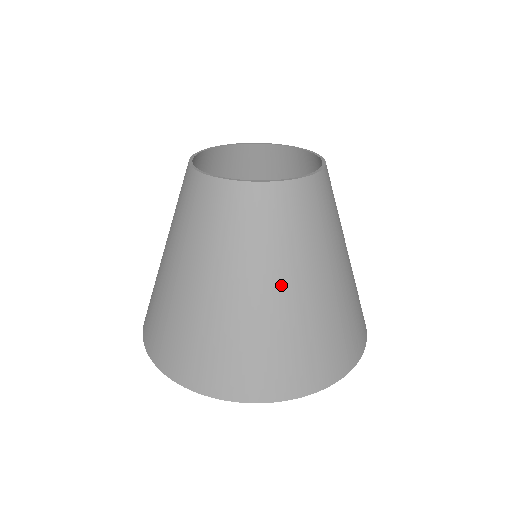
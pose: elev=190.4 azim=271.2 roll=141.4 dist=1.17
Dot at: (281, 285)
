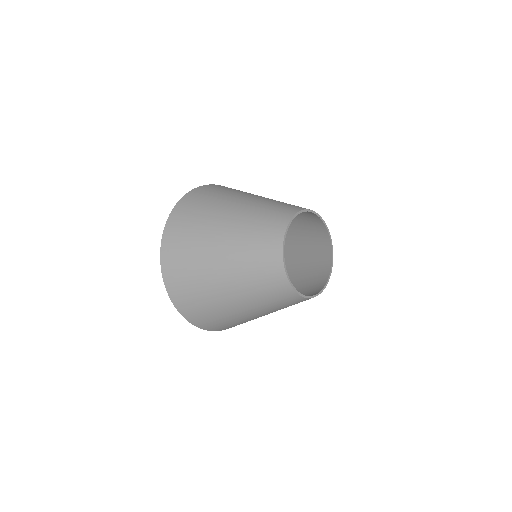
Dot at: occluded
